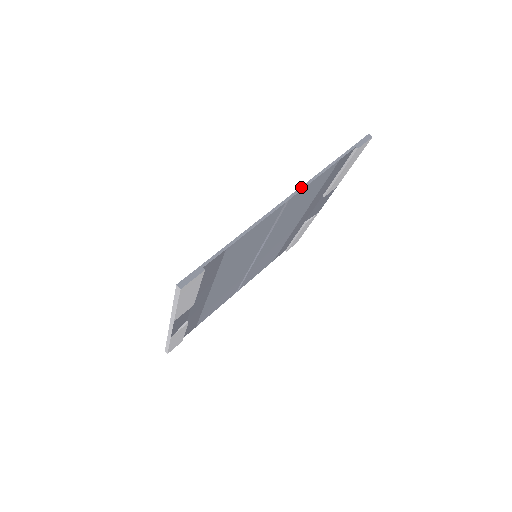
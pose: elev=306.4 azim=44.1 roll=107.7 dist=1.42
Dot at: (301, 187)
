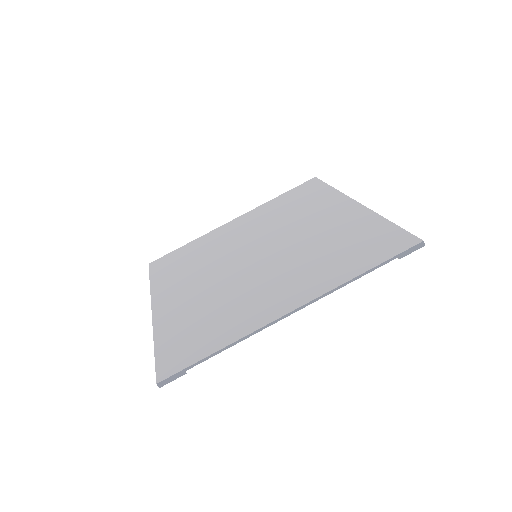
Dot at: (314, 300)
